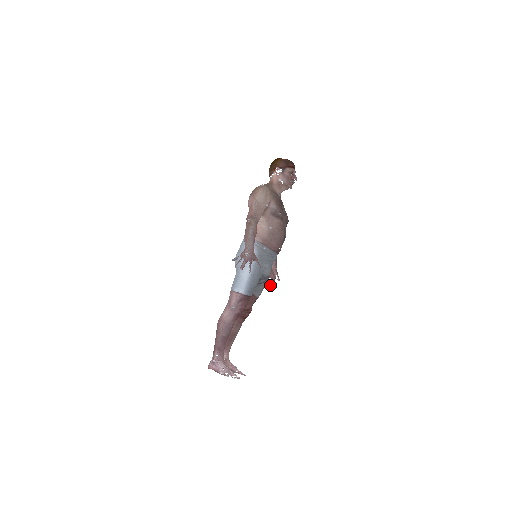
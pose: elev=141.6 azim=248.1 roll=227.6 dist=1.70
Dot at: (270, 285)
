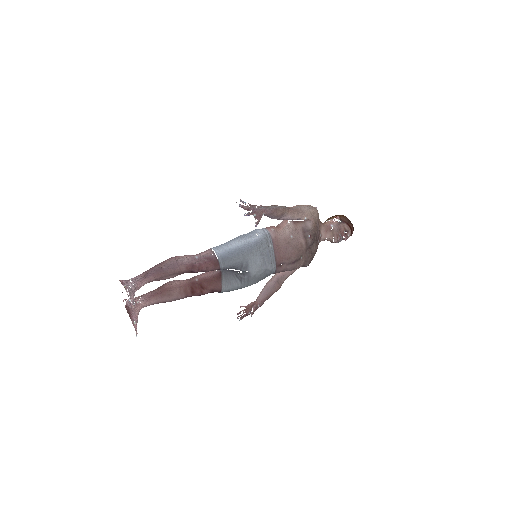
Dot at: occluded
